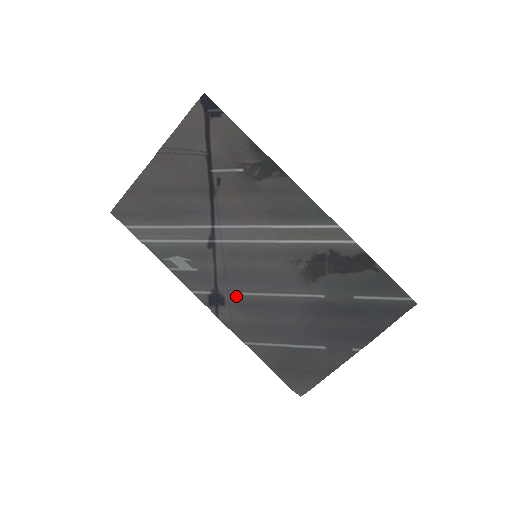
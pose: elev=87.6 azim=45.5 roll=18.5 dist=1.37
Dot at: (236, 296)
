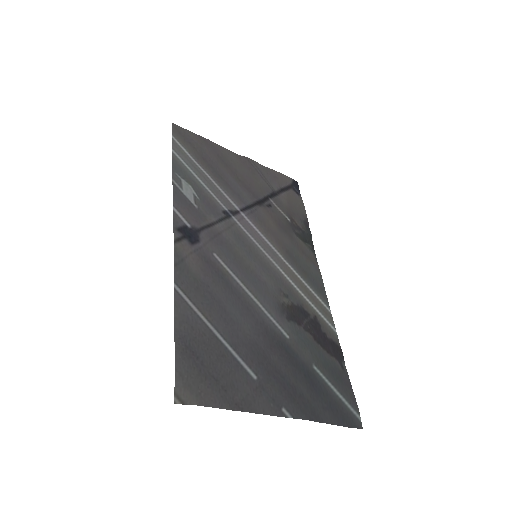
Dot at: (210, 253)
